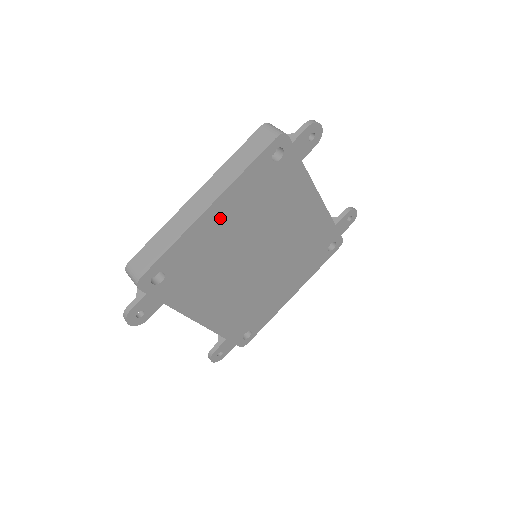
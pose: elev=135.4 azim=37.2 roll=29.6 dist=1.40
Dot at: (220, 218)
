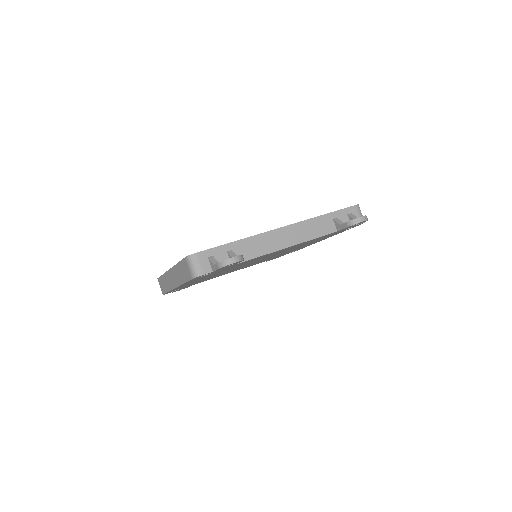
Dot at: occluded
